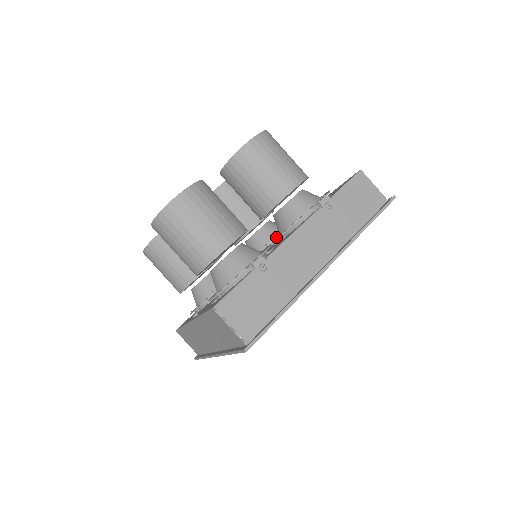
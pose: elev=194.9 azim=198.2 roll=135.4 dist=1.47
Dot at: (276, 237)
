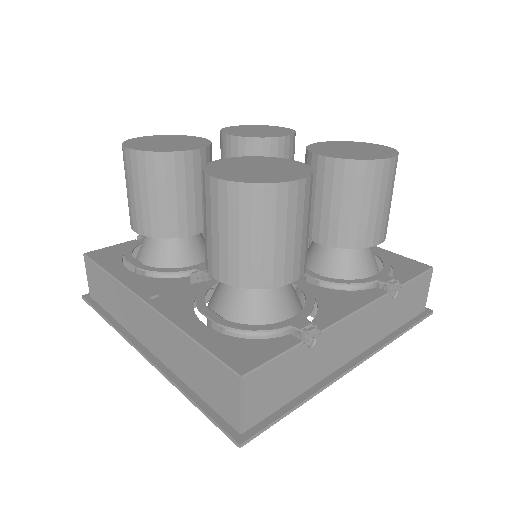
Dot at: occluded
